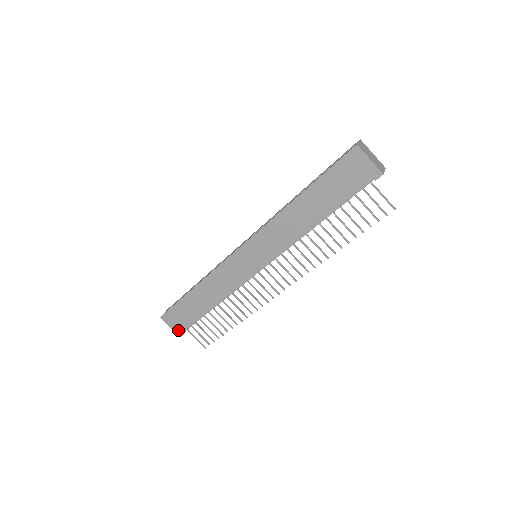
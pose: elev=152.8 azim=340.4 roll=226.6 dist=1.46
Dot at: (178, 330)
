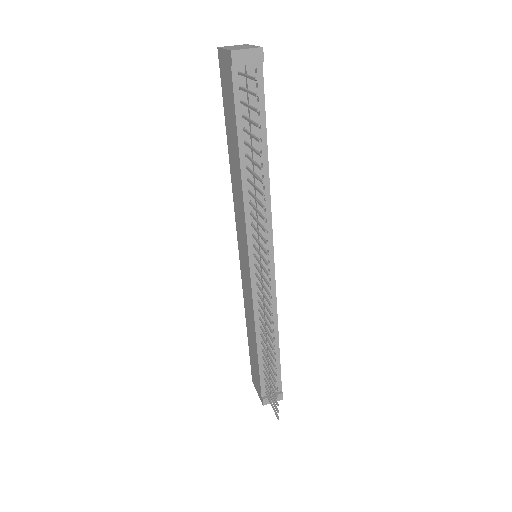
Dot at: (260, 395)
